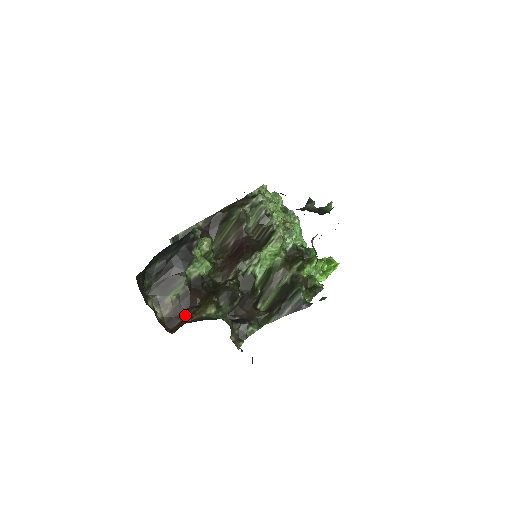
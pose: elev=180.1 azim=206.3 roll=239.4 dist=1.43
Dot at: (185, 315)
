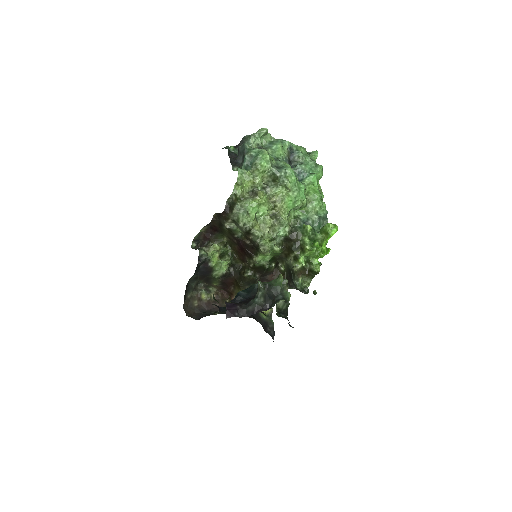
Dot at: (229, 291)
